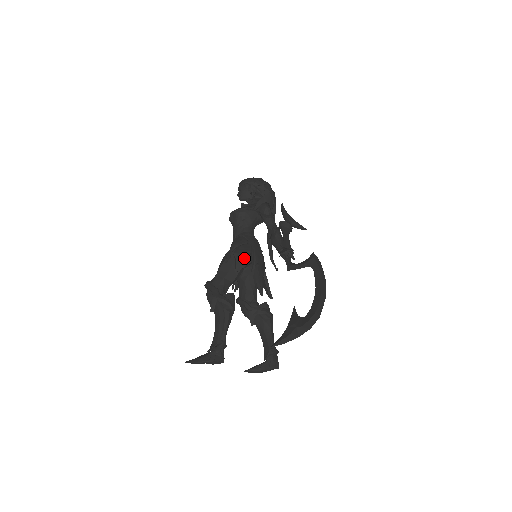
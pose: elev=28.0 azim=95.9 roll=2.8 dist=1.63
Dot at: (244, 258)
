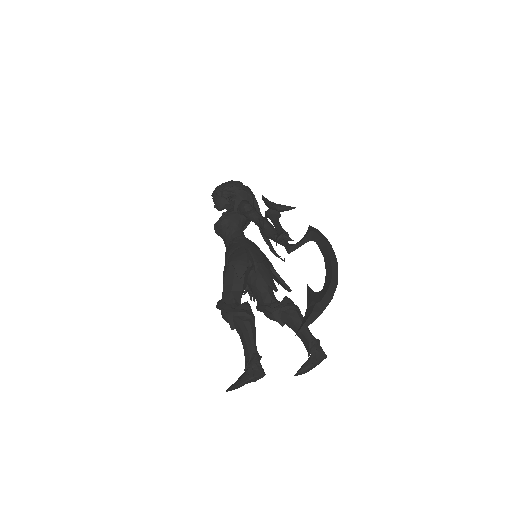
Dot at: (242, 262)
